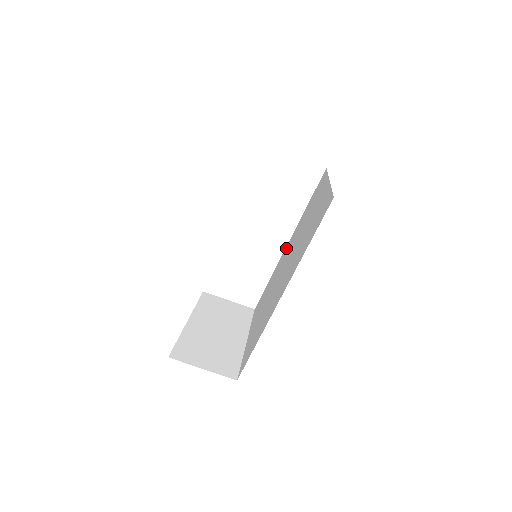
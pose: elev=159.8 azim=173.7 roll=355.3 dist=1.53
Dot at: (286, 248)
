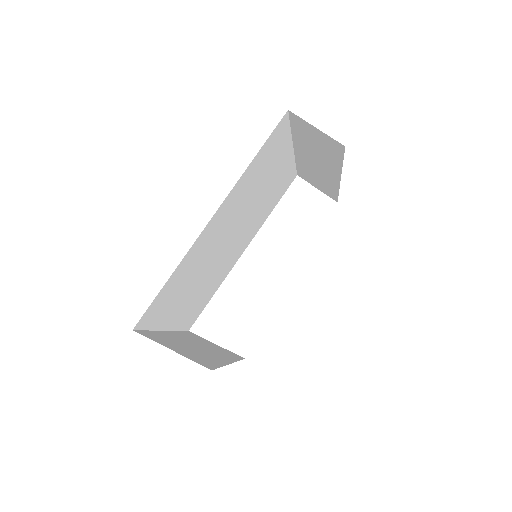
Dot at: occluded
